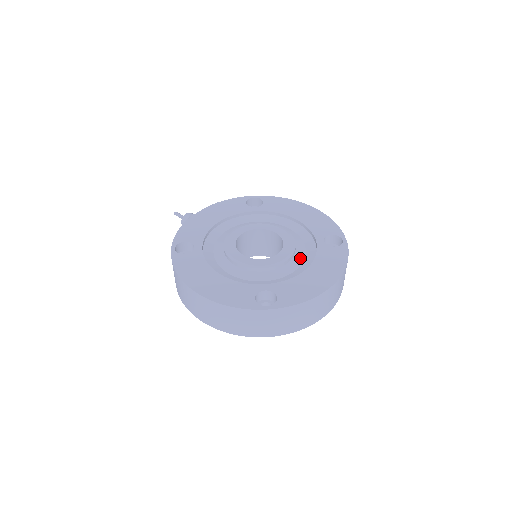
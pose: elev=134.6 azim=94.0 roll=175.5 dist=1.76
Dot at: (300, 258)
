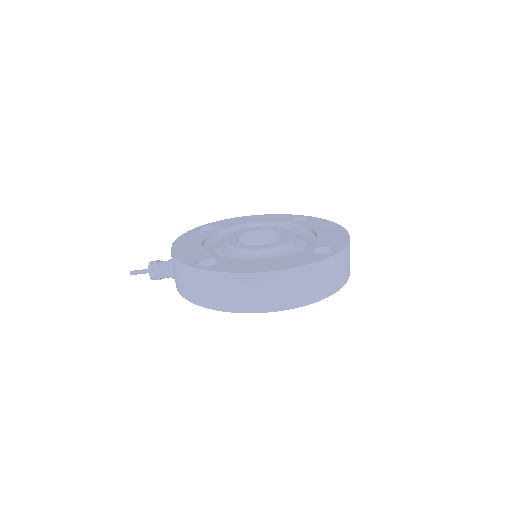
Dot at: (297, 235)
